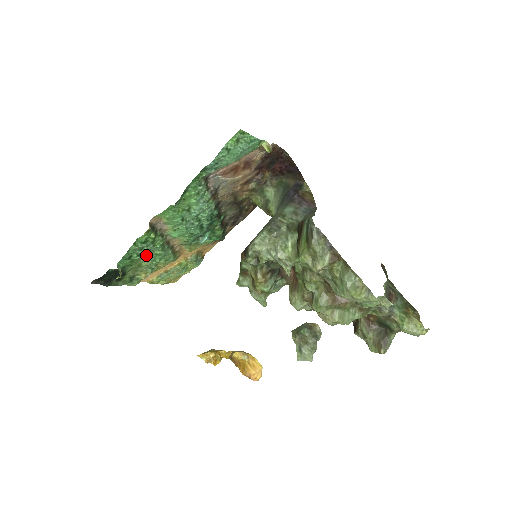
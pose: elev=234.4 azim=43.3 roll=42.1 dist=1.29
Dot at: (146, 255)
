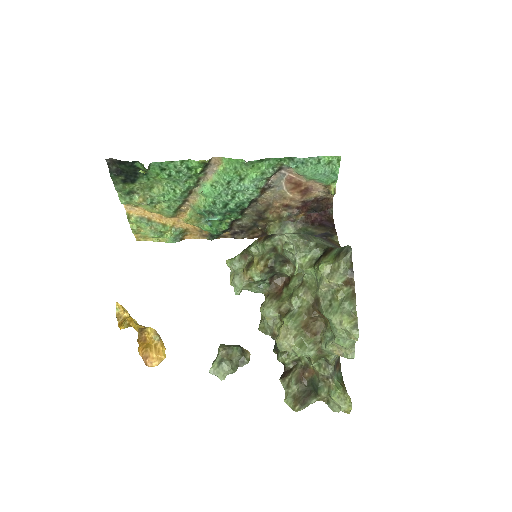
Dot at: (169, 183)
